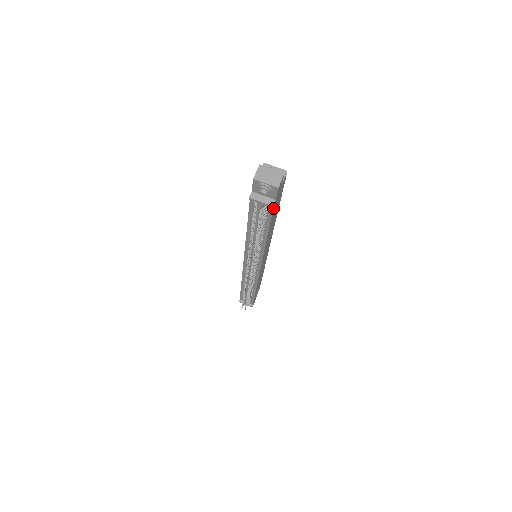
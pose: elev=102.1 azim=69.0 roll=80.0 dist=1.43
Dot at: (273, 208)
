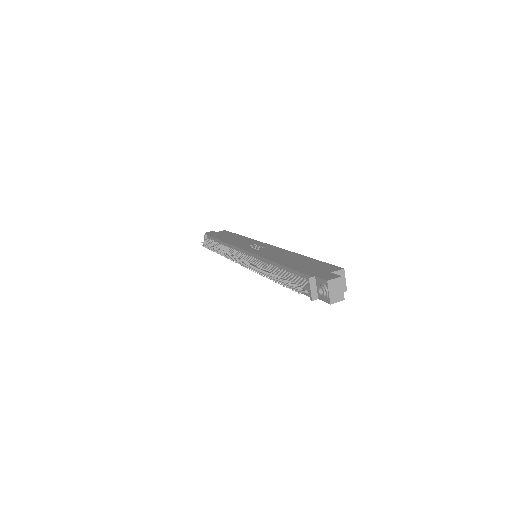
Dot at: occluded
